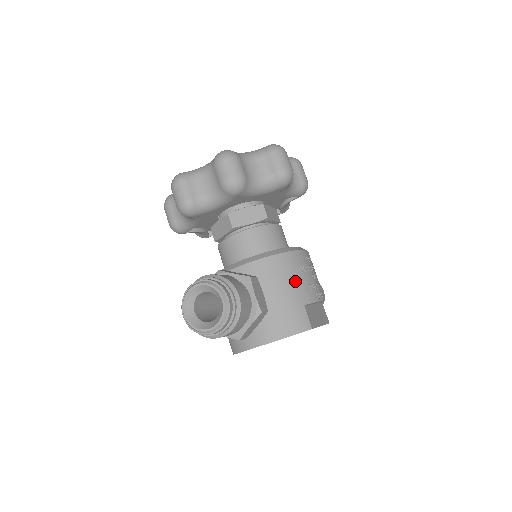
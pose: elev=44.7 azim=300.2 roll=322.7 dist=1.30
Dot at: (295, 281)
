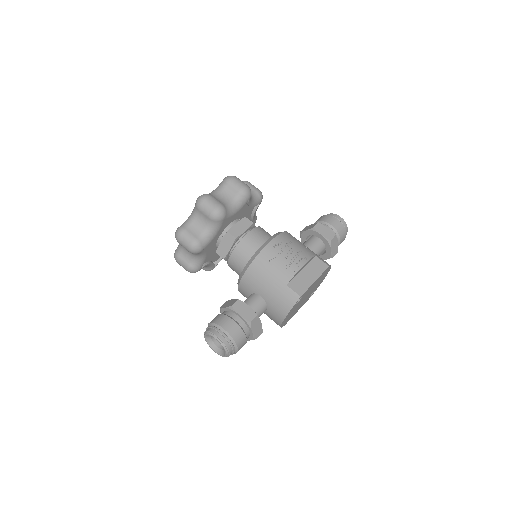
Dot at: (271, 274)
